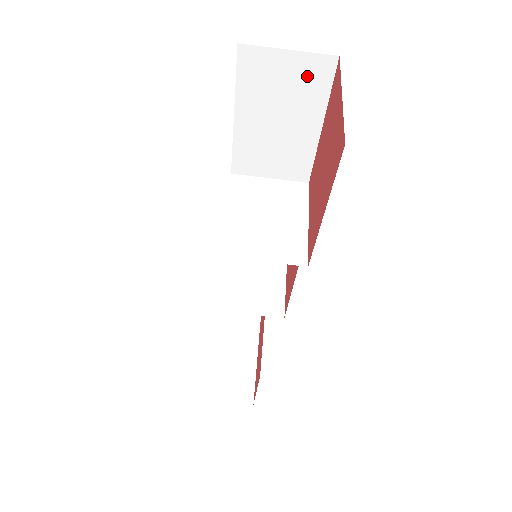
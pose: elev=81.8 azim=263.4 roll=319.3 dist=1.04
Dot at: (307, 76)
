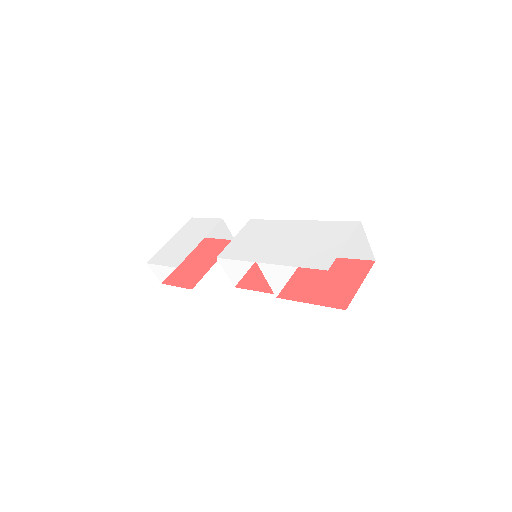
Dot at: (360, 249)
